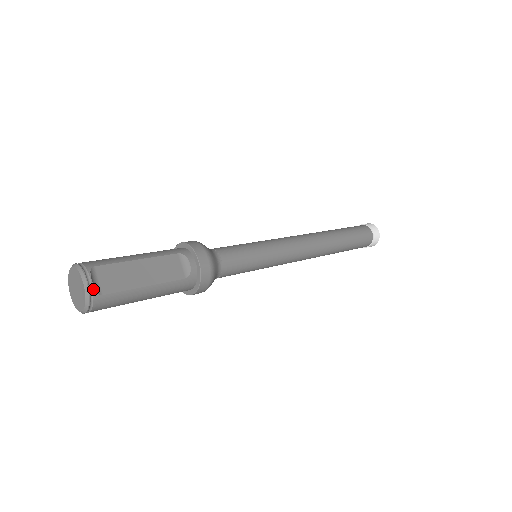
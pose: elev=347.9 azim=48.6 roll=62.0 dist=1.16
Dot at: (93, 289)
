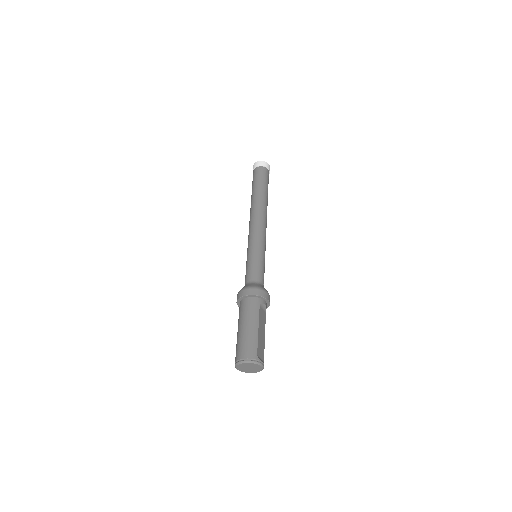
Dot at: occluded
